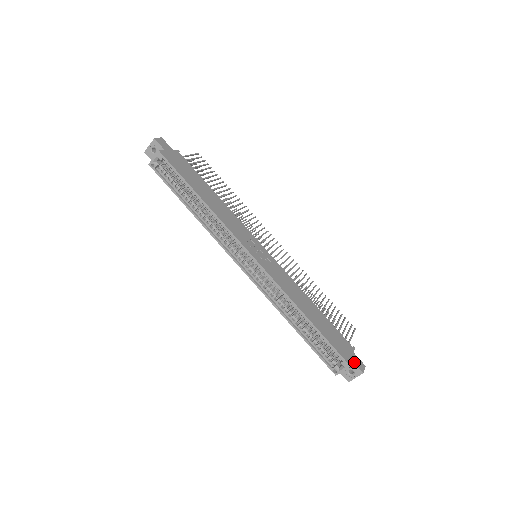
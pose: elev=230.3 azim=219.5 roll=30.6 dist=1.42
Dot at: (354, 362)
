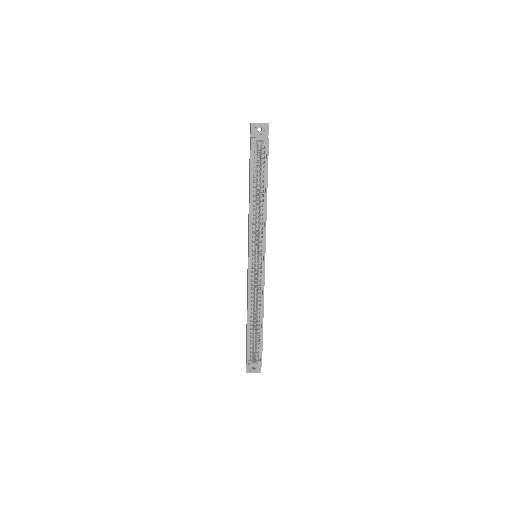
Dot at: occluded
